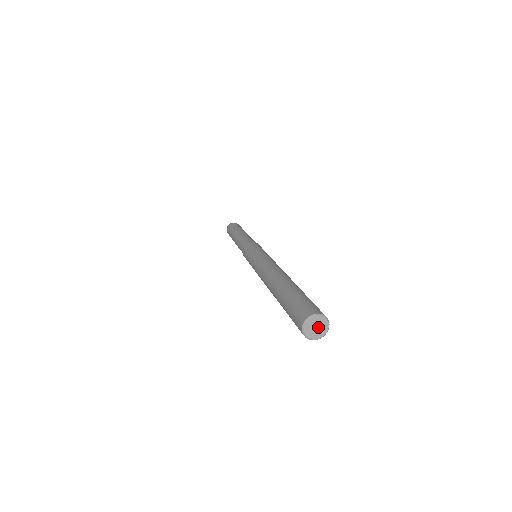
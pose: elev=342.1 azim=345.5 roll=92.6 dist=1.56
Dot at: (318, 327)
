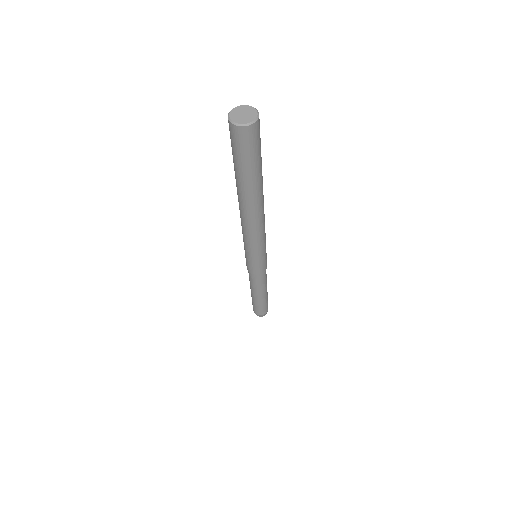
Dot at: (245, 114)
